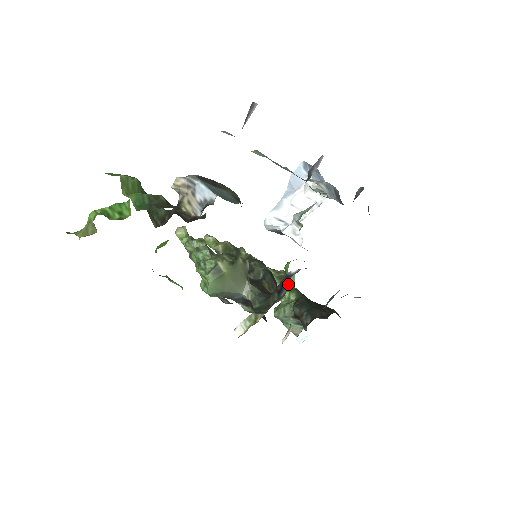
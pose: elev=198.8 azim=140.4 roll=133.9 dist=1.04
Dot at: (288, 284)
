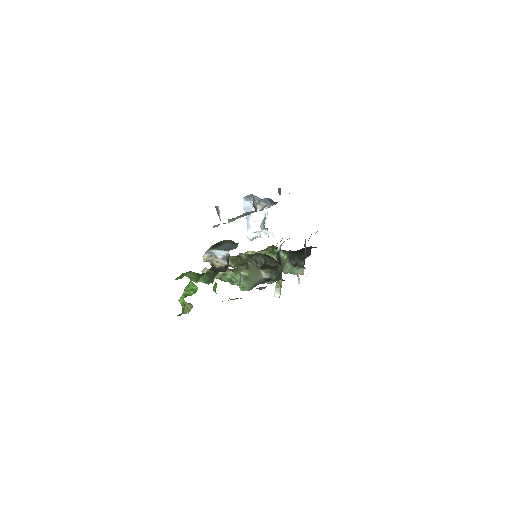
Dot at: (281, 257)
